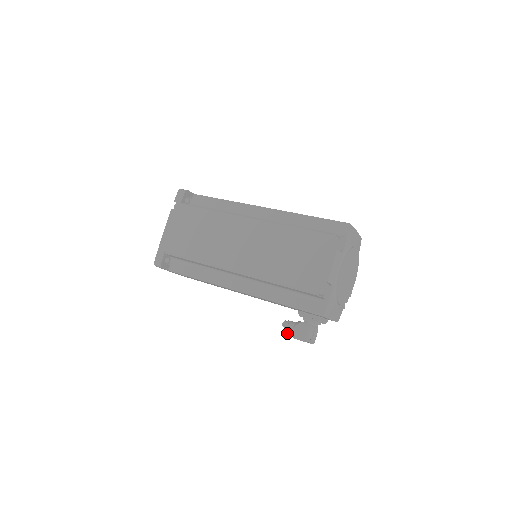
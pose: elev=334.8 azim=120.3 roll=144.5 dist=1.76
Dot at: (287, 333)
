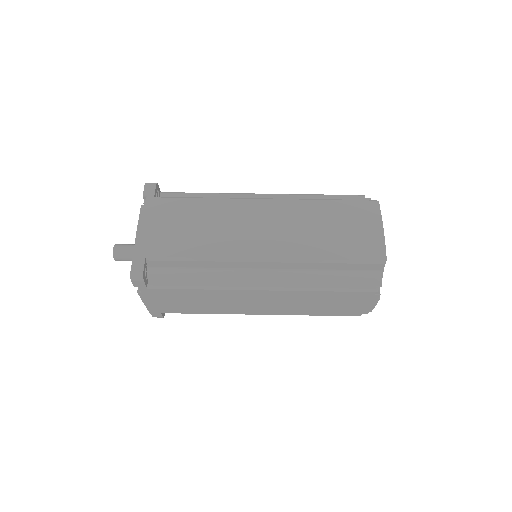
Dot at: occluded
